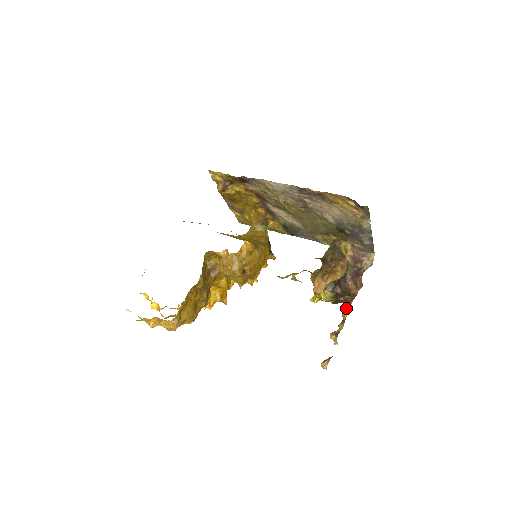
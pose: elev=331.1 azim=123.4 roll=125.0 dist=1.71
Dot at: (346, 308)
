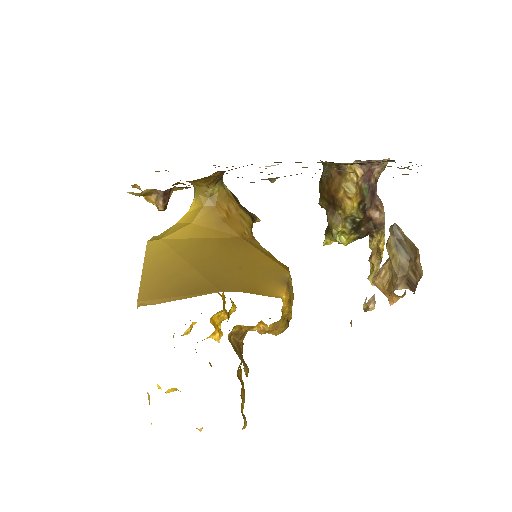
Dot at: (379, 247)
